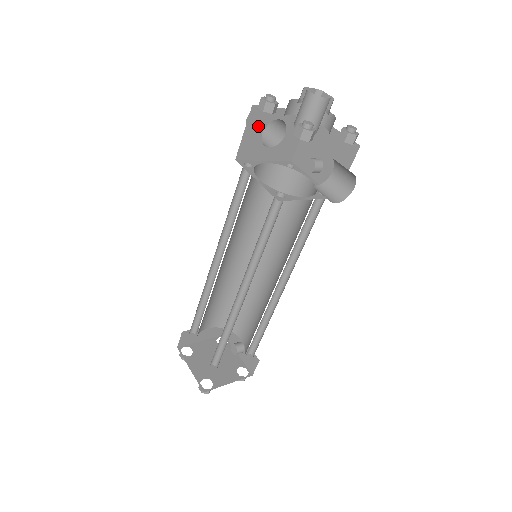
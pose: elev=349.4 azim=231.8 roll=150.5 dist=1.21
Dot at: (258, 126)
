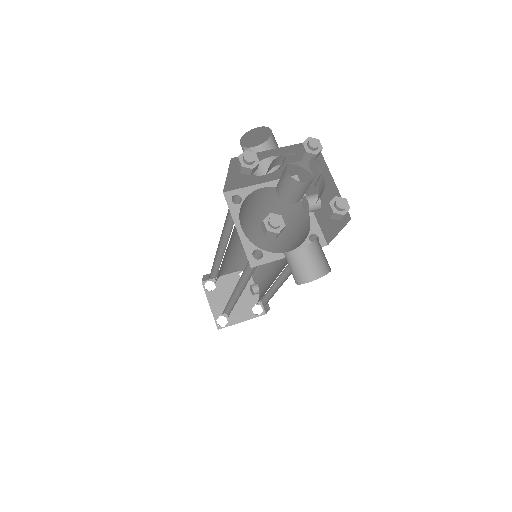
Dot at: occluded
